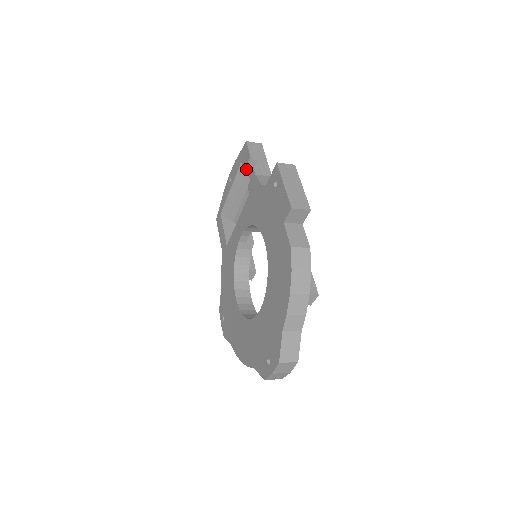
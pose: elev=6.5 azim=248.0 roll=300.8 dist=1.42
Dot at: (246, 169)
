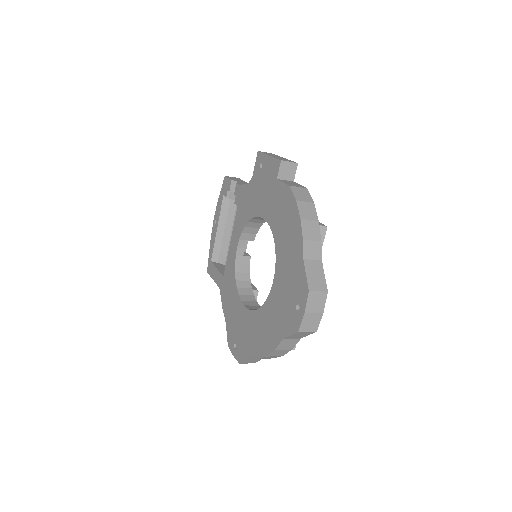
Dot at: (229, 197)
